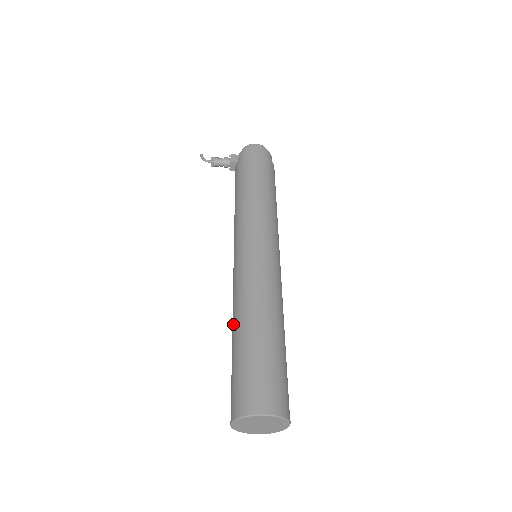
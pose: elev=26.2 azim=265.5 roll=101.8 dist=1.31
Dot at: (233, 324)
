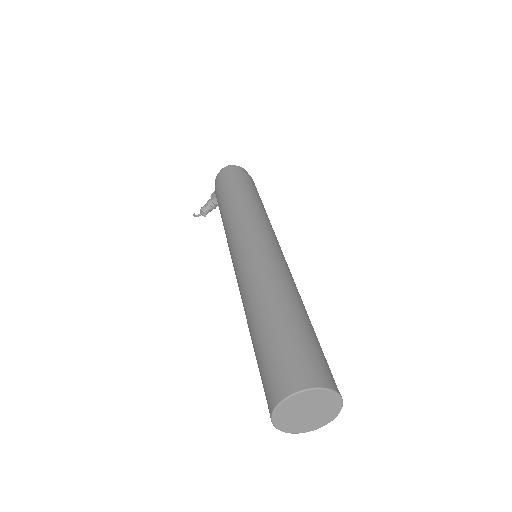
Dot at: occluded
